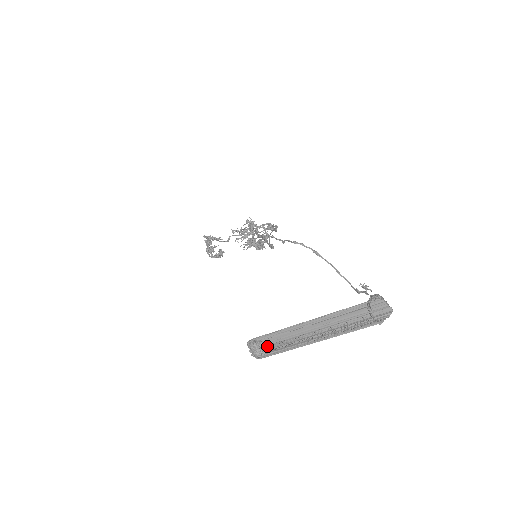
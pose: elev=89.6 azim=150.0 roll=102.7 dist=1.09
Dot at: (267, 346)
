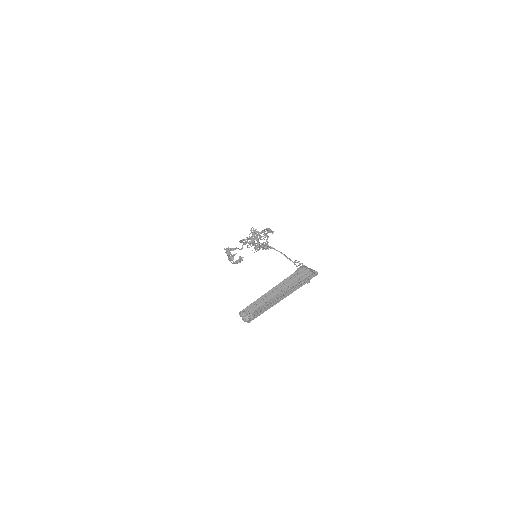
Dot at: (252, 313)
